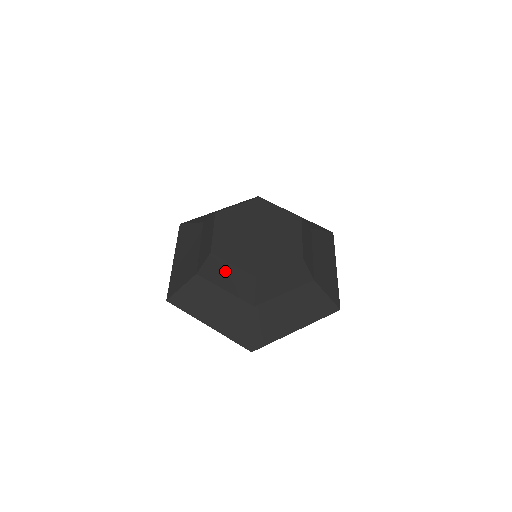
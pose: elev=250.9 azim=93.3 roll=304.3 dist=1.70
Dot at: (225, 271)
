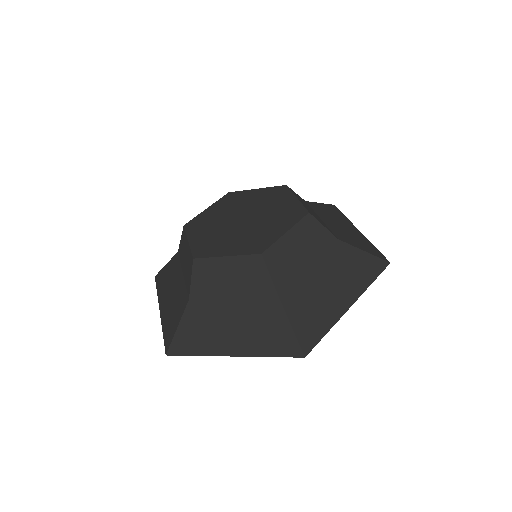
Dot at: (221, 271)
